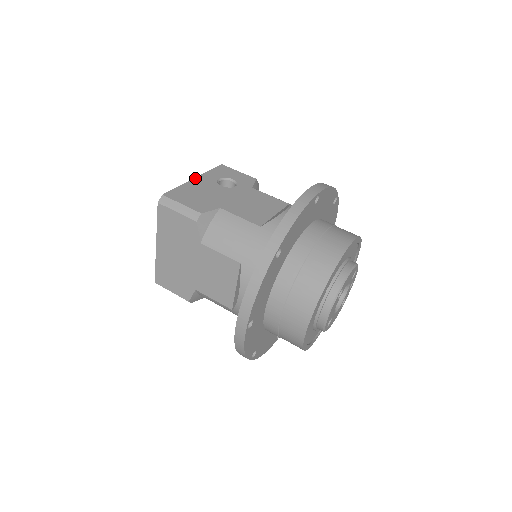
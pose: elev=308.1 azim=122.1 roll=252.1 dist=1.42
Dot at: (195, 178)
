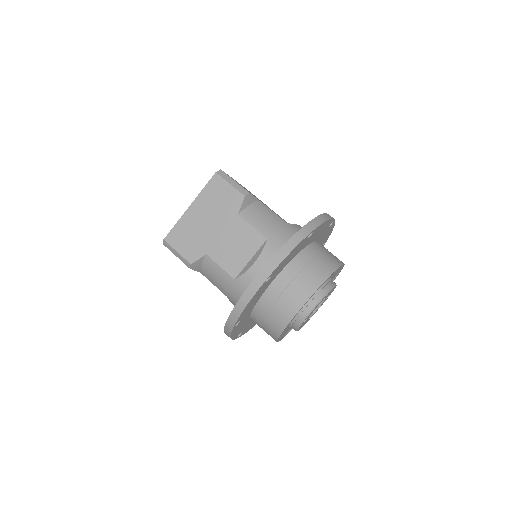
Dot at: occluded
